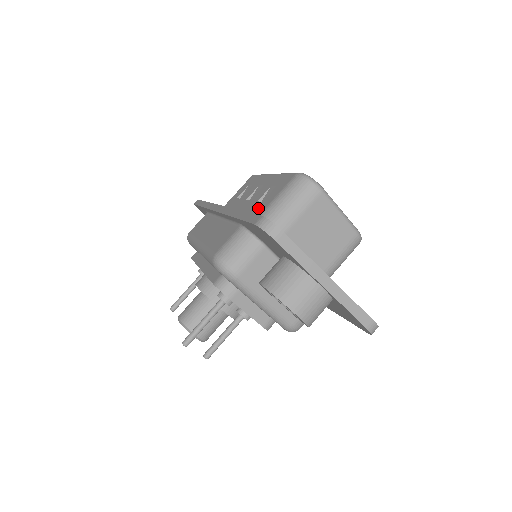
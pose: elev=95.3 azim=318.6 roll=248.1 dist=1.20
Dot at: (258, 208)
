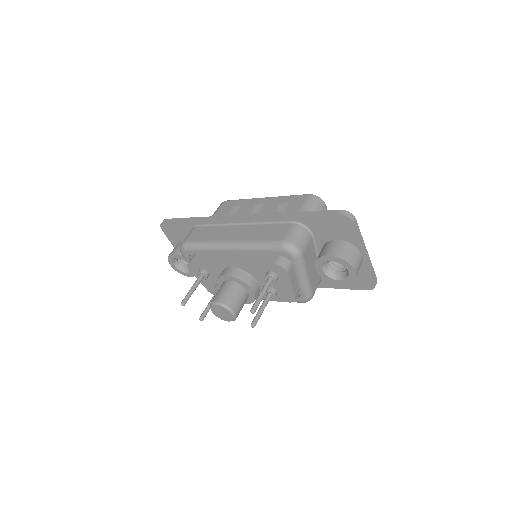
Dot at: occluded
